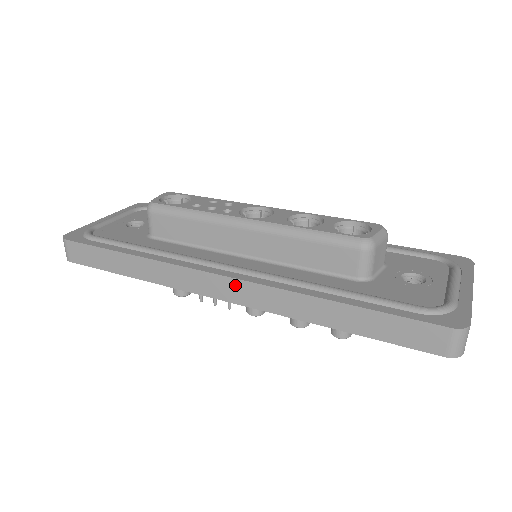
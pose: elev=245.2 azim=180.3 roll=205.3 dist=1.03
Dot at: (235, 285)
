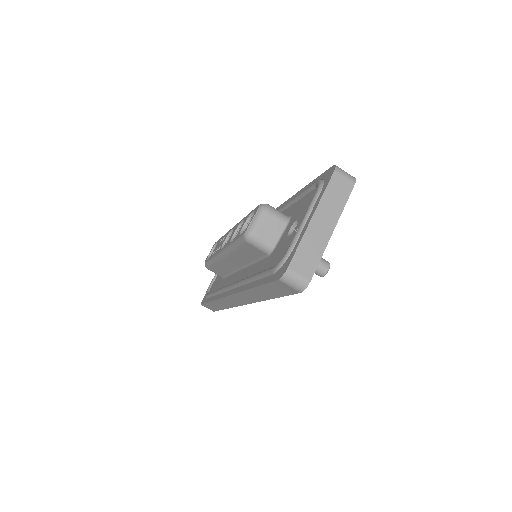
Dot at: (235, 298)
